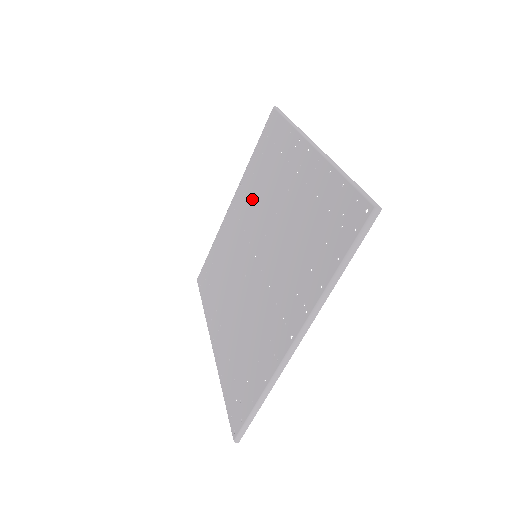
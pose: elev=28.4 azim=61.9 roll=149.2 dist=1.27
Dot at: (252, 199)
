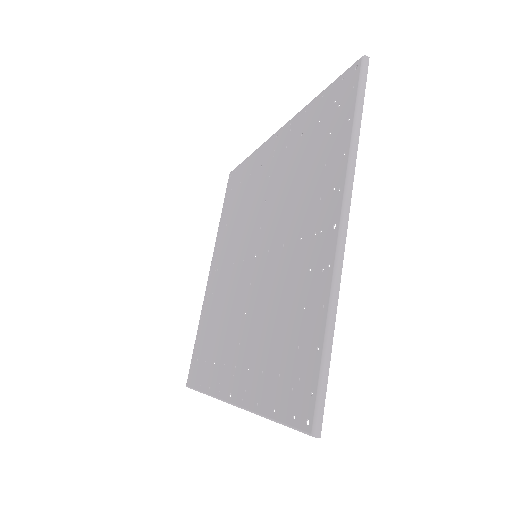
Dot at: (233, 236)
